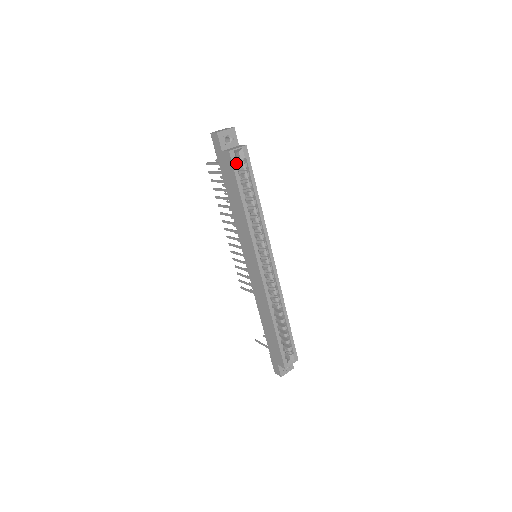
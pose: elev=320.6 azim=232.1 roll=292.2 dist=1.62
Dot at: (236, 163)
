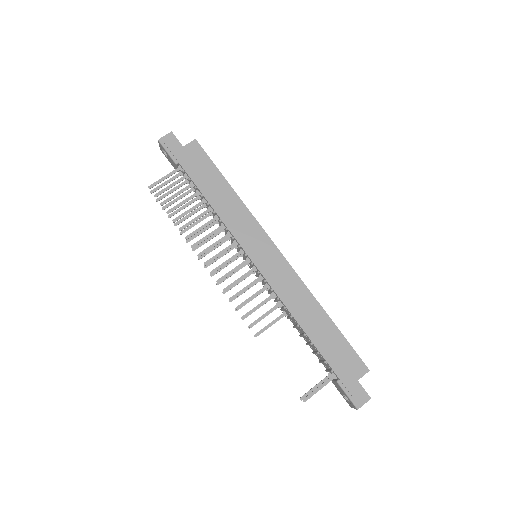
Dot at: occluded
